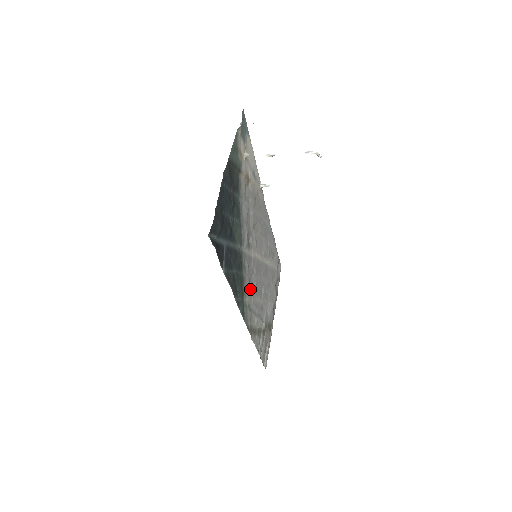
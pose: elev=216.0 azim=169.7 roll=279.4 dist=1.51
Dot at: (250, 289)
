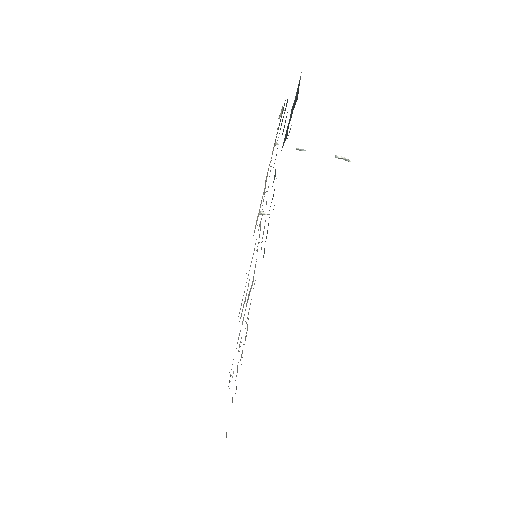
Dot at: occluded
